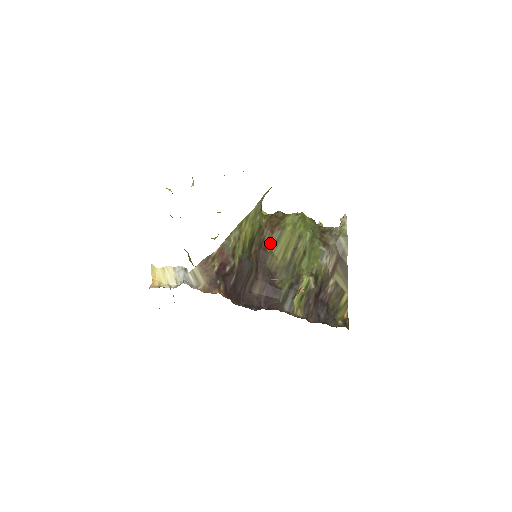
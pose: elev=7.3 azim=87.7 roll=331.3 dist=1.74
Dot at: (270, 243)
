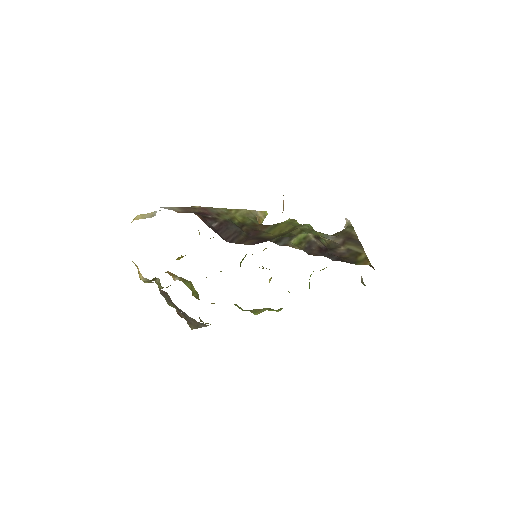
Dot at: (264, 230)
